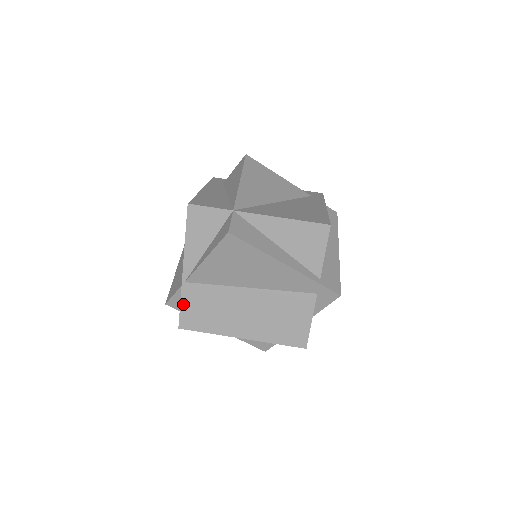
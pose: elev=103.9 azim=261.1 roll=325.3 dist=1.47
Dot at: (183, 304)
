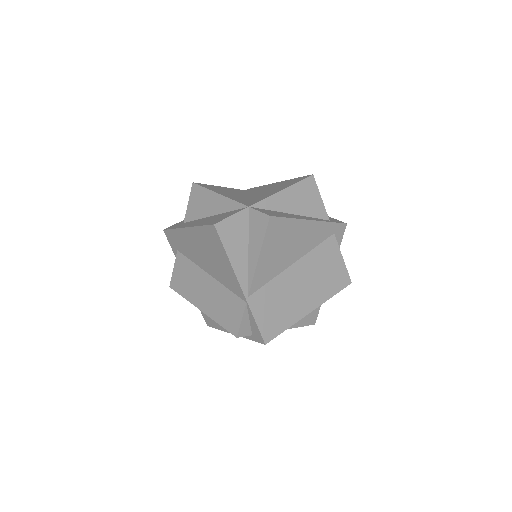
Dot at: (257, 319)
